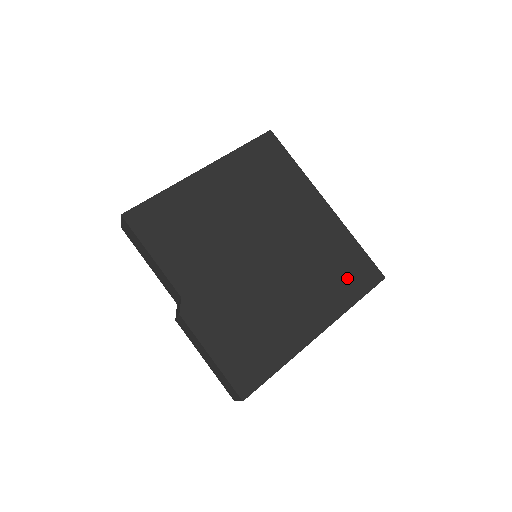
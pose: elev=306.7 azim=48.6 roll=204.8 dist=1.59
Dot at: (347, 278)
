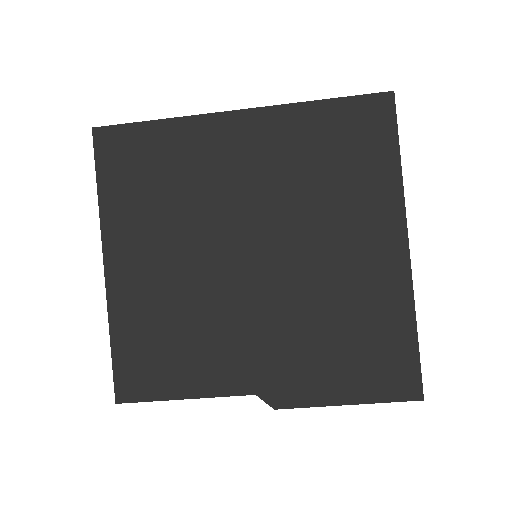
Dot at: (359, 153)
